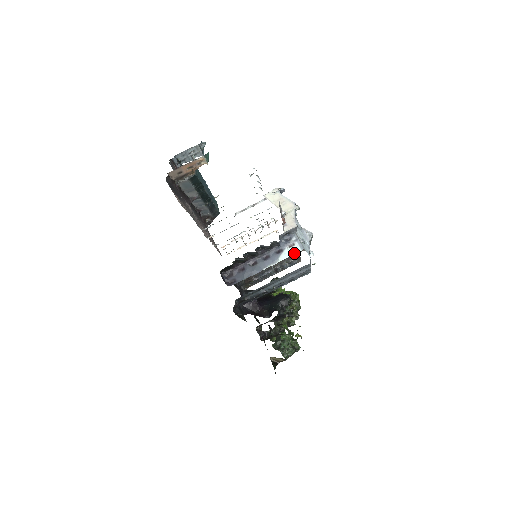
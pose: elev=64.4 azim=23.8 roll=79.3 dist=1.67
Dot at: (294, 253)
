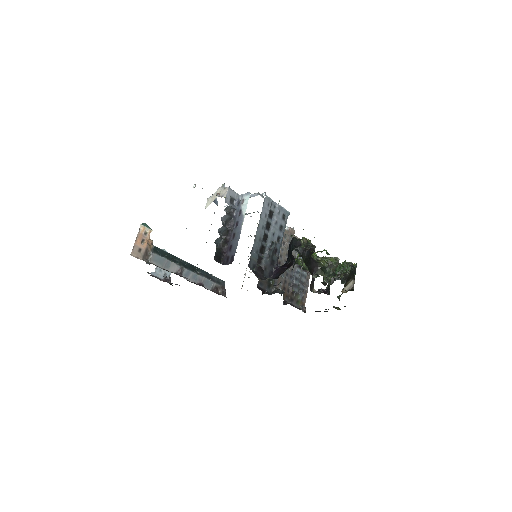
Dot at: (247, 201)
